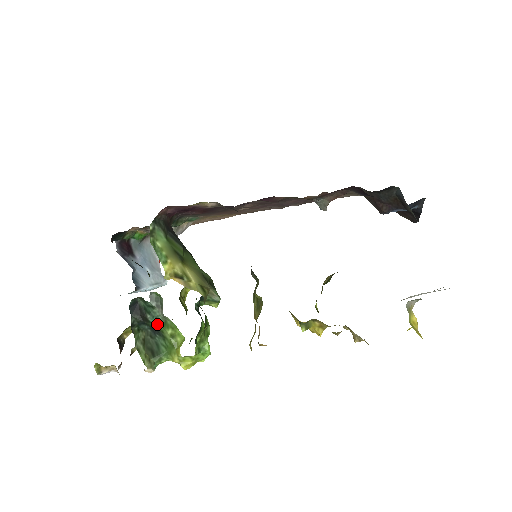
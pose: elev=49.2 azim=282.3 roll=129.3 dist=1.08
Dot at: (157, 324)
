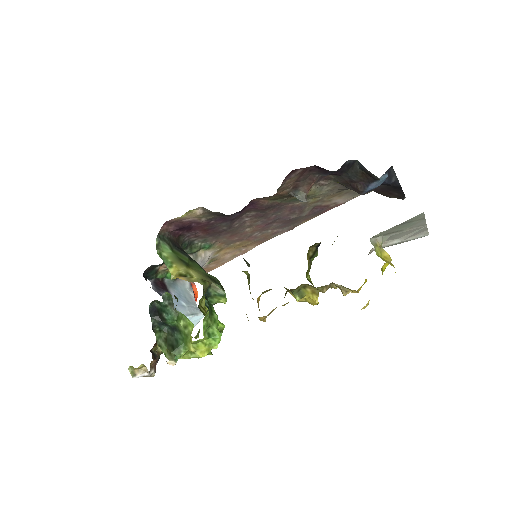
Dot at: (172, 320)
